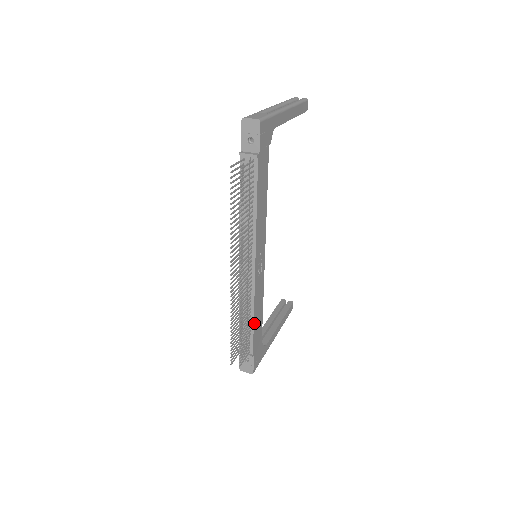
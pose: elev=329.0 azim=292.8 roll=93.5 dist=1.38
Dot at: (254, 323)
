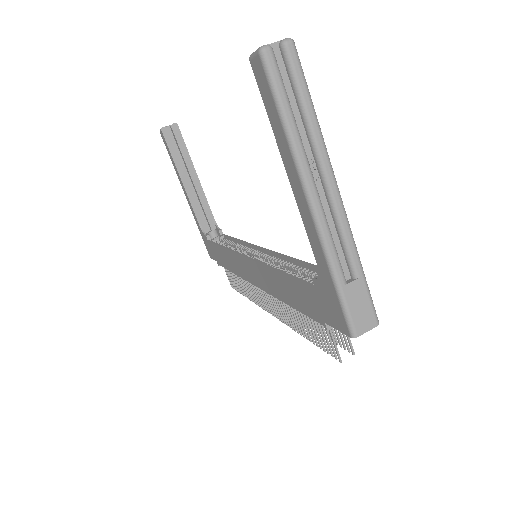
Dot at: occluded
